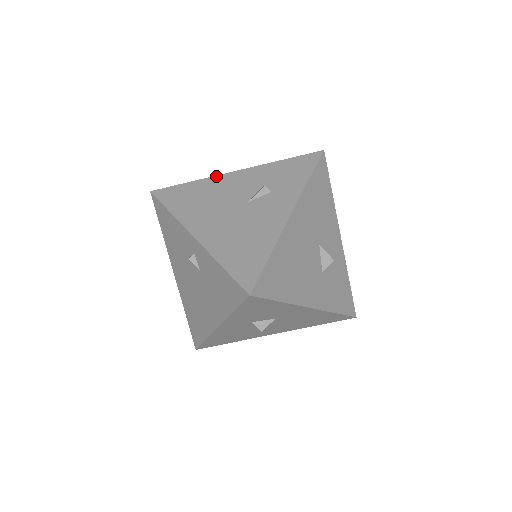
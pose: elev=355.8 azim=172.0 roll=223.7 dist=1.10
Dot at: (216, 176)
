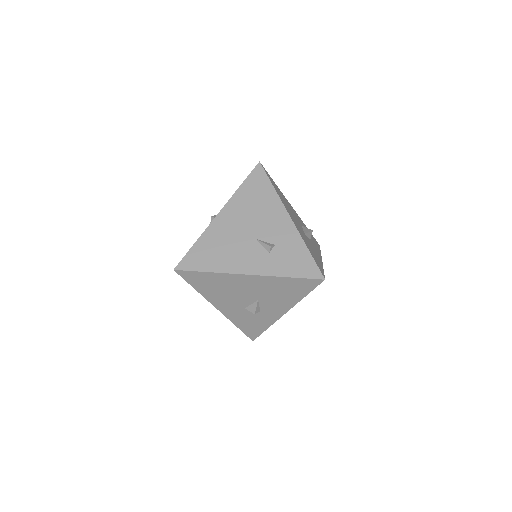
Dot at: (282, 204)
